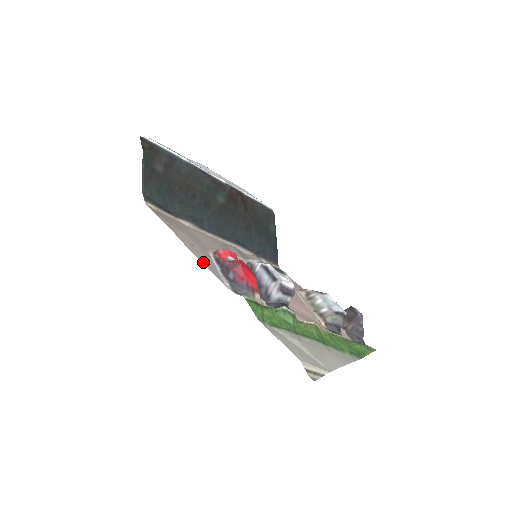
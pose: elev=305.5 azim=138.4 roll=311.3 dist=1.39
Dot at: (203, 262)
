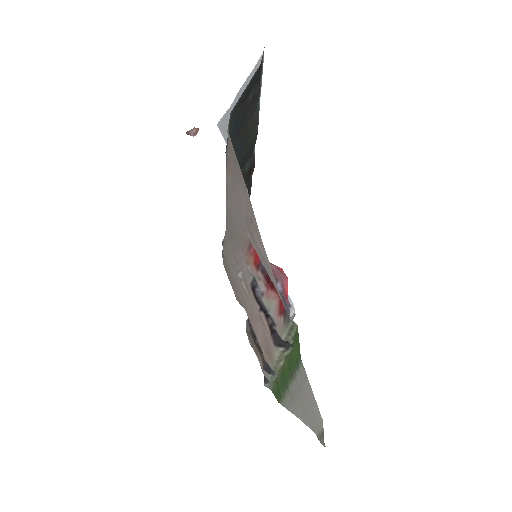
Dot at: (266, 255)
